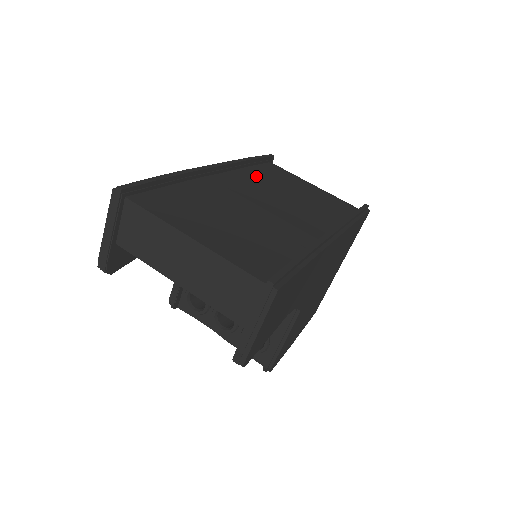
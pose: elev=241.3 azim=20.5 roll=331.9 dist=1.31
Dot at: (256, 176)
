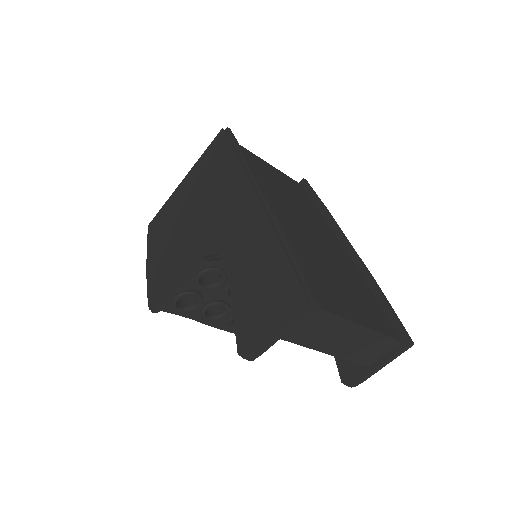
Dot at: (261, 181)
